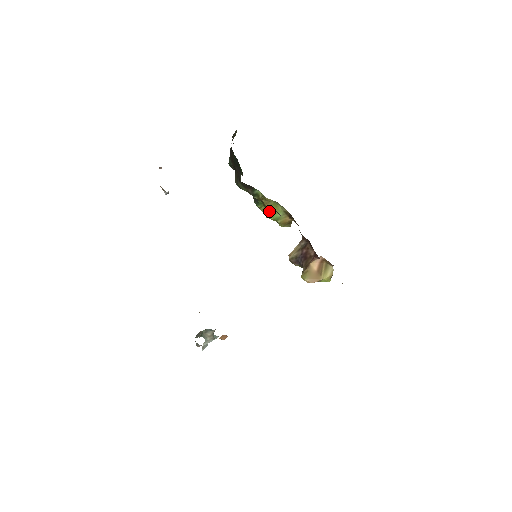
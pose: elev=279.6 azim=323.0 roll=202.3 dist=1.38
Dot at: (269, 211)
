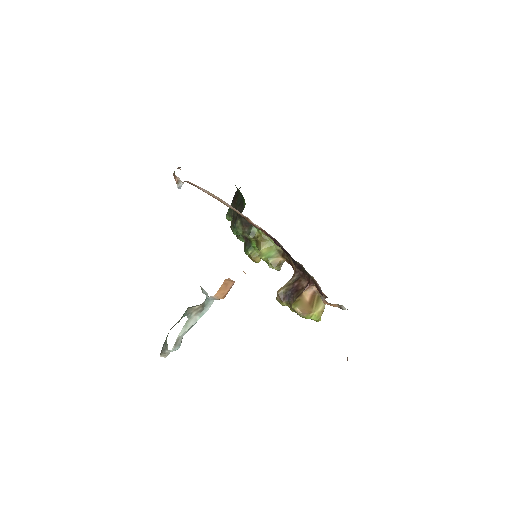
Dot at: (262, 250)
